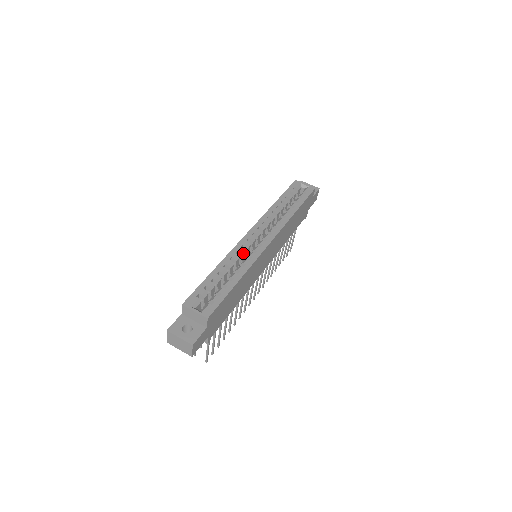
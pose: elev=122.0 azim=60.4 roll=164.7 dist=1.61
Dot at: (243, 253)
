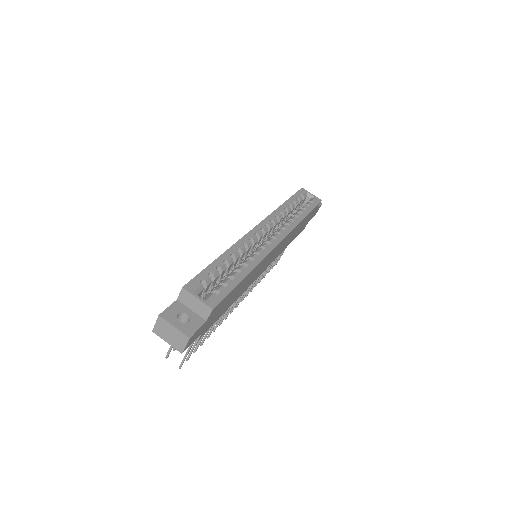
Dot at: (250, 247)
